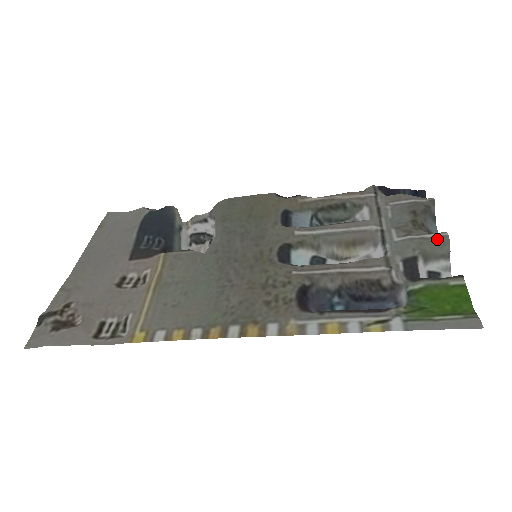
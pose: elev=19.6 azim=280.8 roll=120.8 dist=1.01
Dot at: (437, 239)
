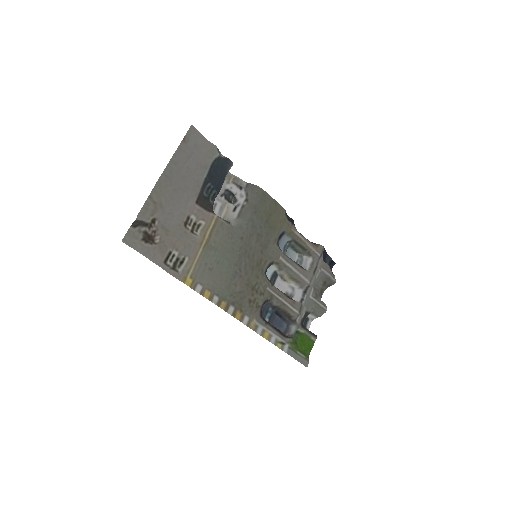
Dot at: (322, 309)
